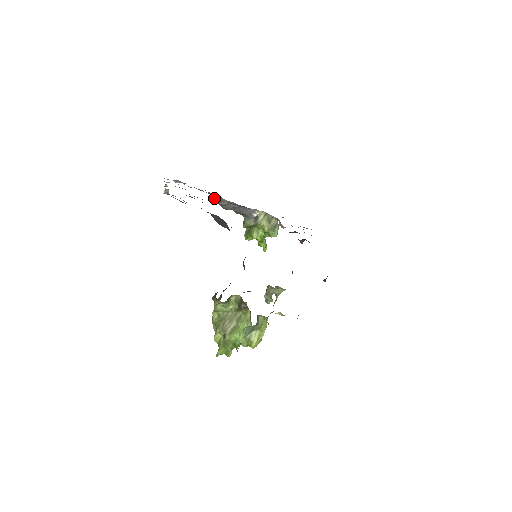
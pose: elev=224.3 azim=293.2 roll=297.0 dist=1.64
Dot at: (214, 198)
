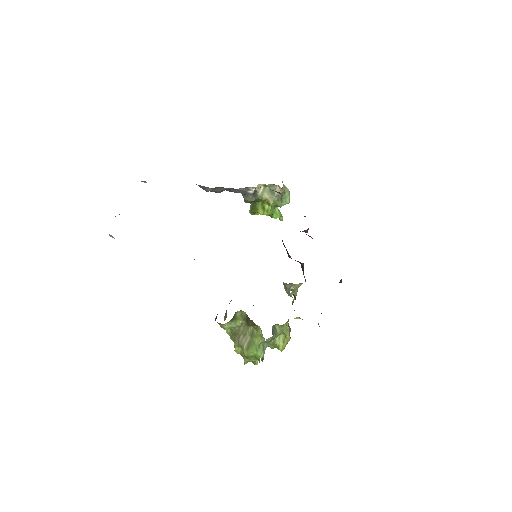
Dot at: occluded
